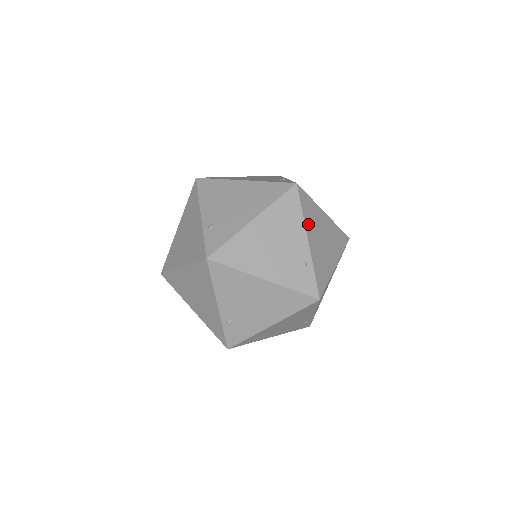
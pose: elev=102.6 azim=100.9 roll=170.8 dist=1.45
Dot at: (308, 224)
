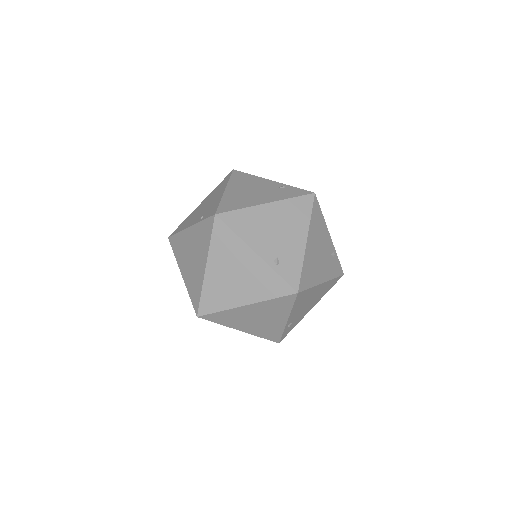
Dot at: occluded
